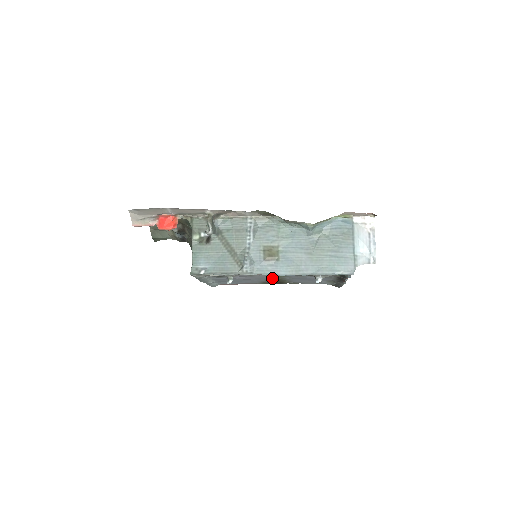
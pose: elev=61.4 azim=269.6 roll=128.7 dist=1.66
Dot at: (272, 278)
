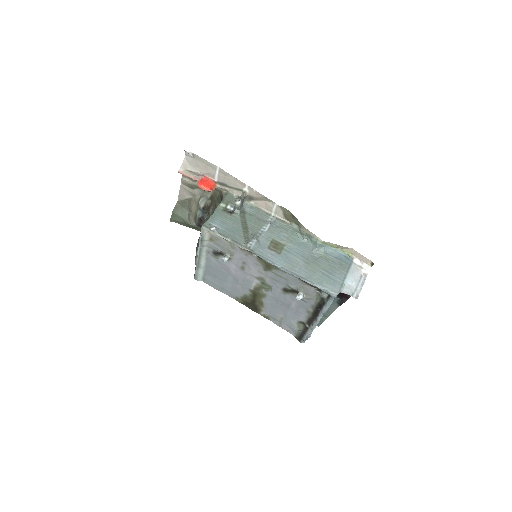
Dot at: (256, 287)
